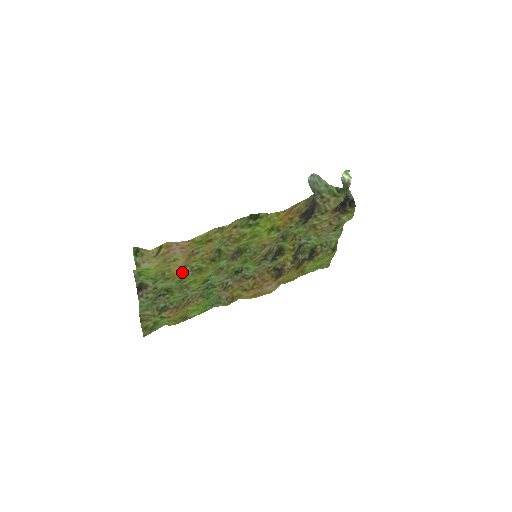
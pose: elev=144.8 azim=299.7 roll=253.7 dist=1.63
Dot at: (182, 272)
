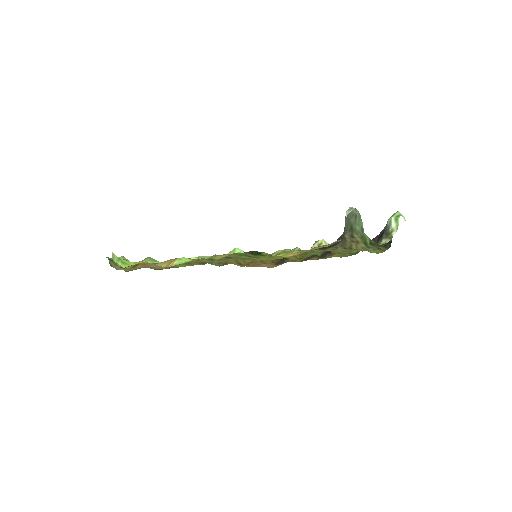
Dot at: occluded
